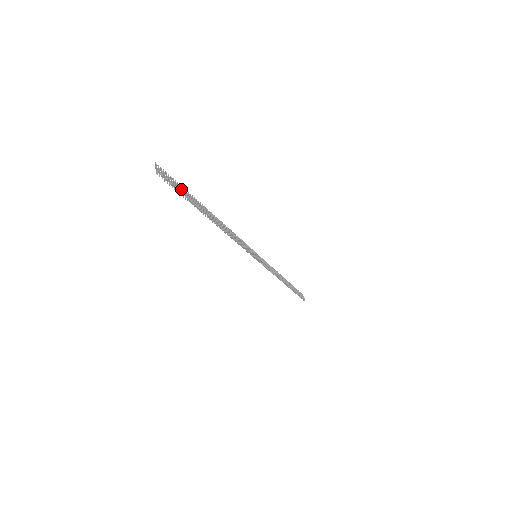
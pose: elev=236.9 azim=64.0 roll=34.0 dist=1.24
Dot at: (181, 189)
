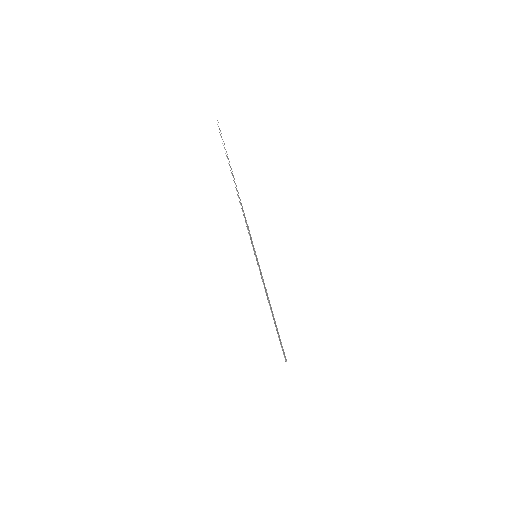
Dot at: occluded
